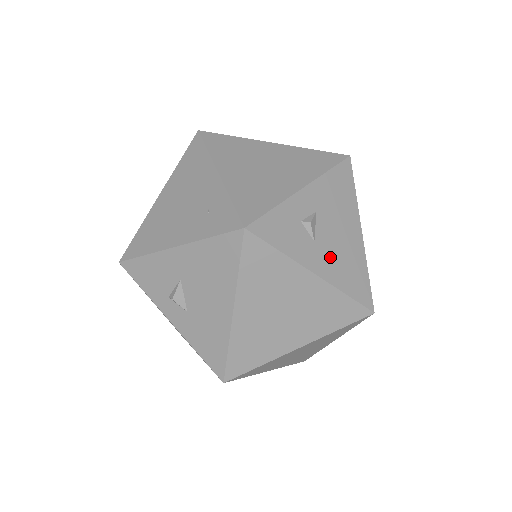
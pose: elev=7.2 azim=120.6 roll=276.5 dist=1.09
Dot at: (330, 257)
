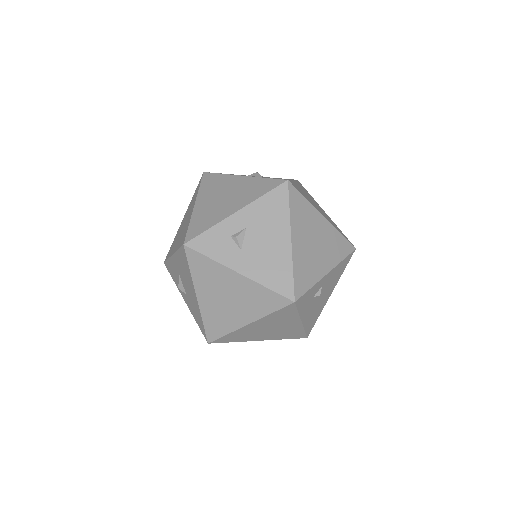
Dot at: (255, 260)
